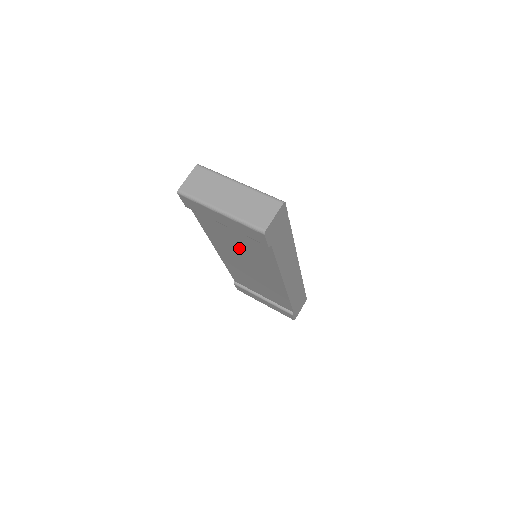
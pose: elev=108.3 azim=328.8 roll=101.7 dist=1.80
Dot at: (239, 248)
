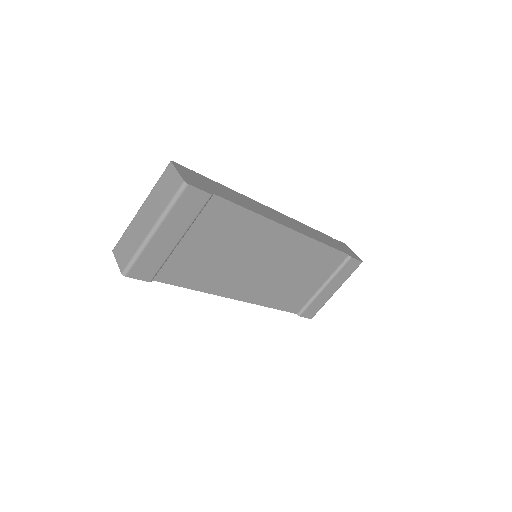
Dot at: (226, 255)
